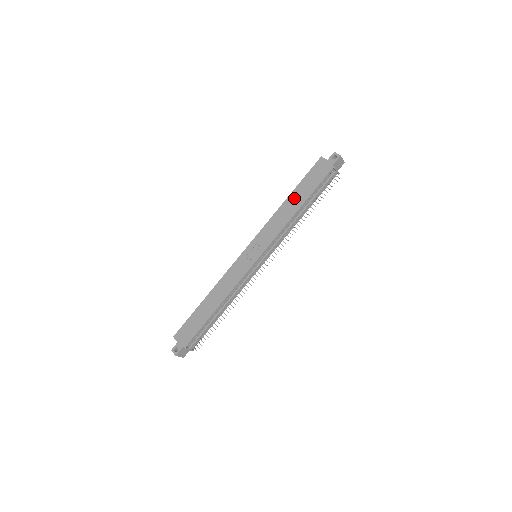
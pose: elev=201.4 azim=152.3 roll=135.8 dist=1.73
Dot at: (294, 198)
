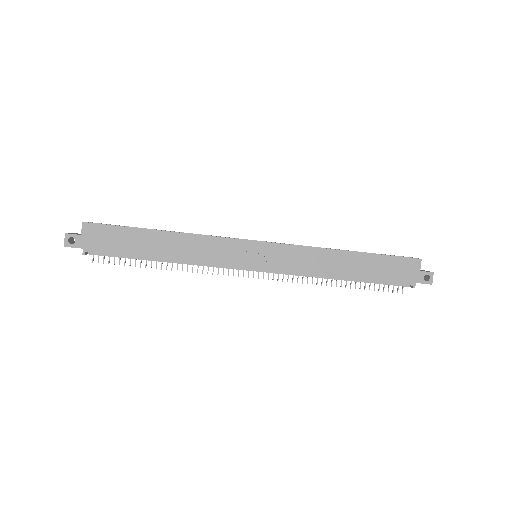
Dot at: (354, 261)
